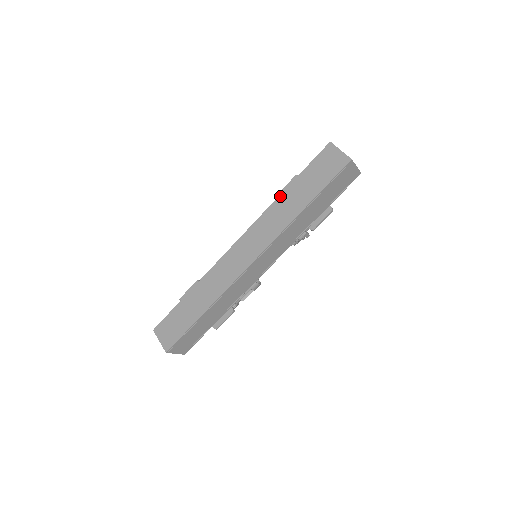
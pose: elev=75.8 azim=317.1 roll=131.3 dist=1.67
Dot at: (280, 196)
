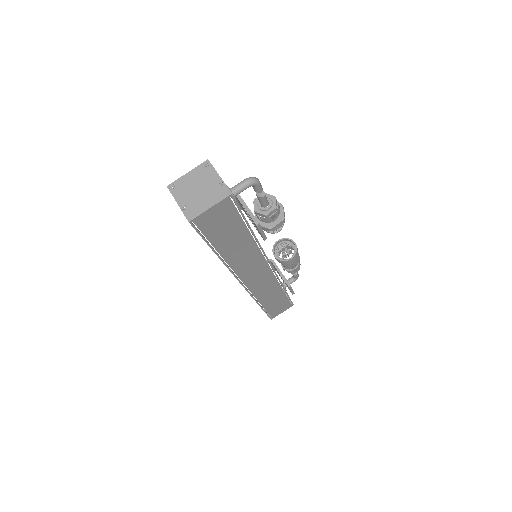
Dot at: occluded
